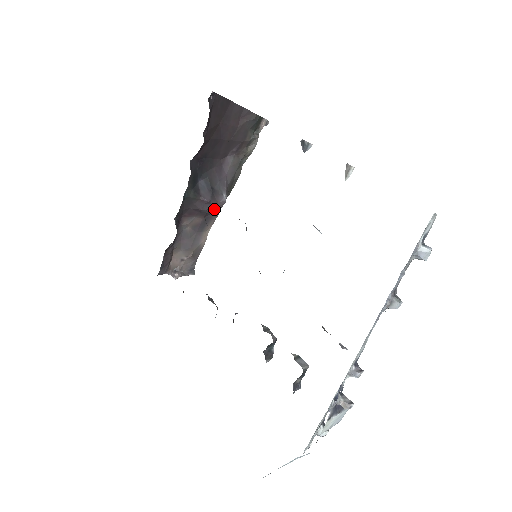
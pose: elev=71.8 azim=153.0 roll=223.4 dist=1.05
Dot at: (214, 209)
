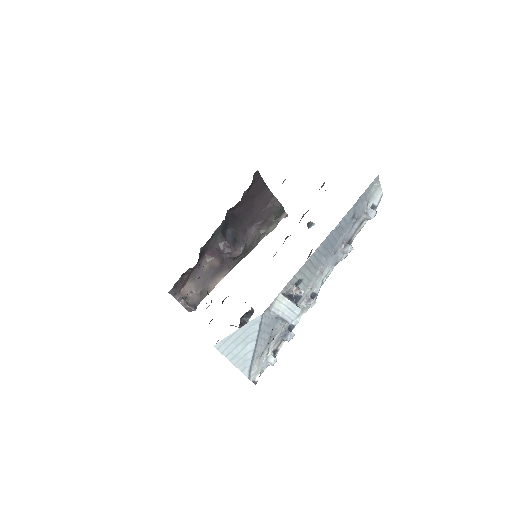
Dot at: (231, 257)
